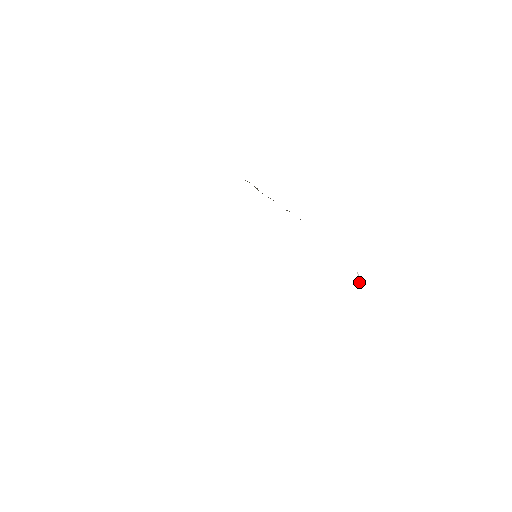
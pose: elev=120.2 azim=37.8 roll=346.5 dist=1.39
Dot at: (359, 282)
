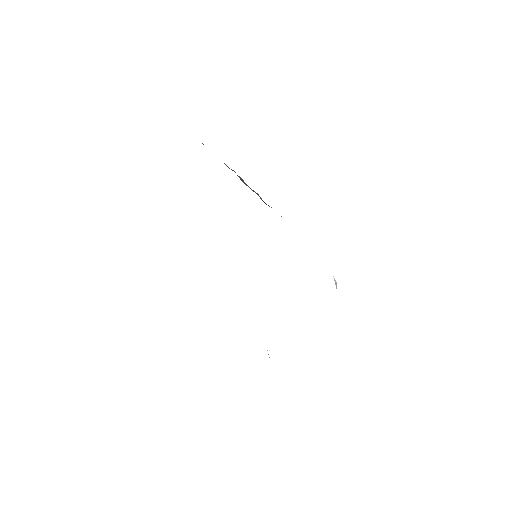
Dot at: (336, 284)
